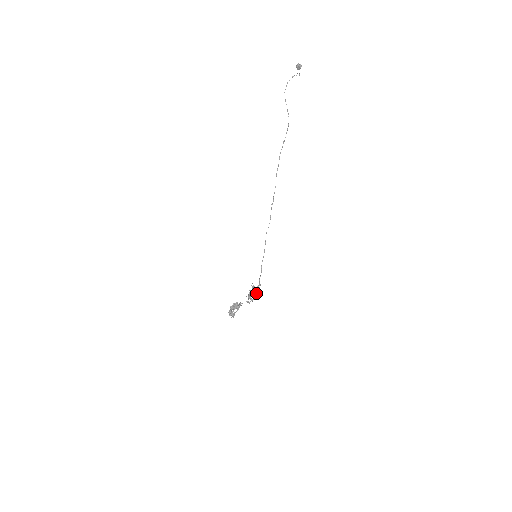
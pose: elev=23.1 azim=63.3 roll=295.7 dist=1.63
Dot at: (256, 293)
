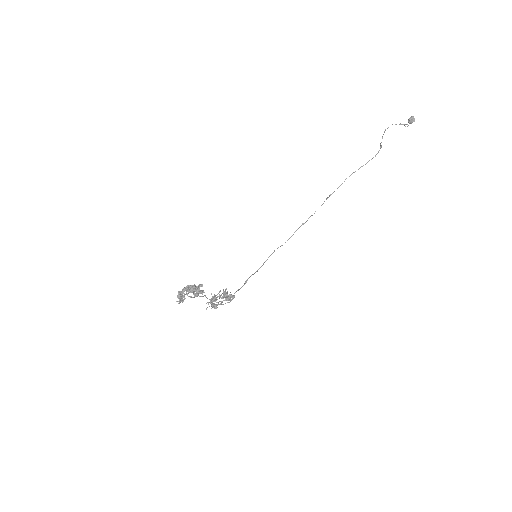
Dot at: (225, 300)
